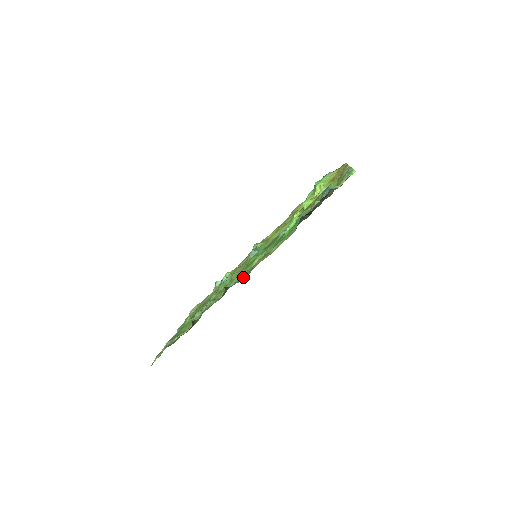
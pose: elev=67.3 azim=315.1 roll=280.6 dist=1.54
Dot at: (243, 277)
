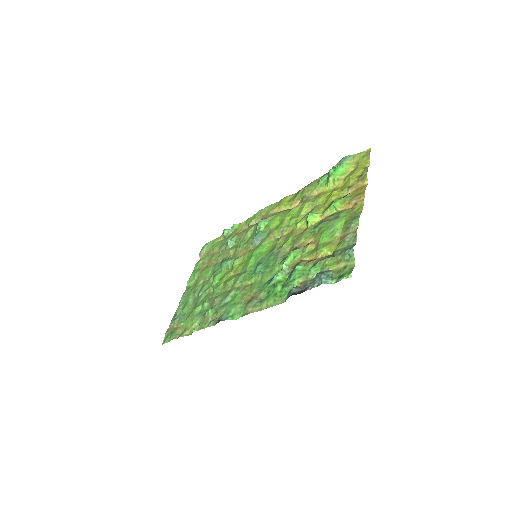
Dot at: (236, 311)
